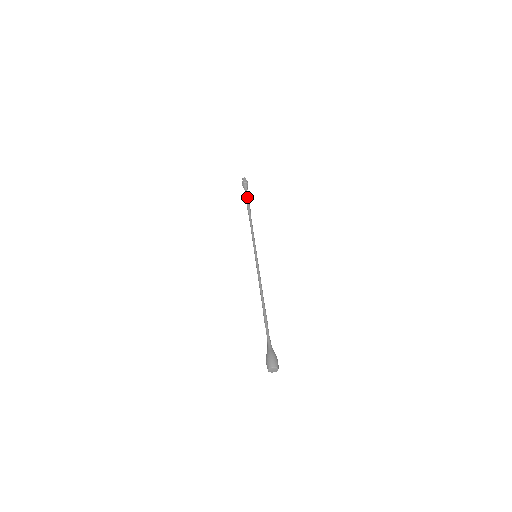
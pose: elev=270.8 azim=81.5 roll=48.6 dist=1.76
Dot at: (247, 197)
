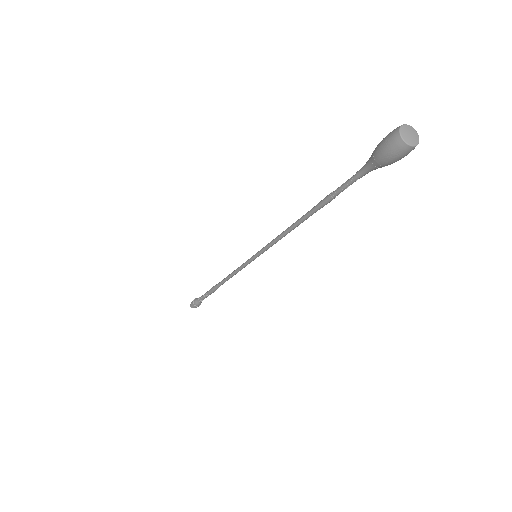
Dot at: (206, 292)
